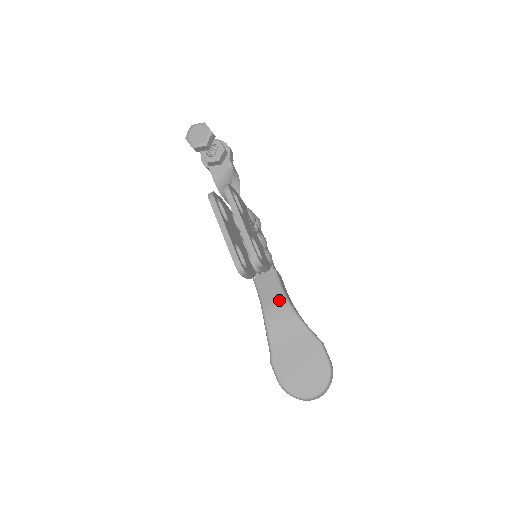
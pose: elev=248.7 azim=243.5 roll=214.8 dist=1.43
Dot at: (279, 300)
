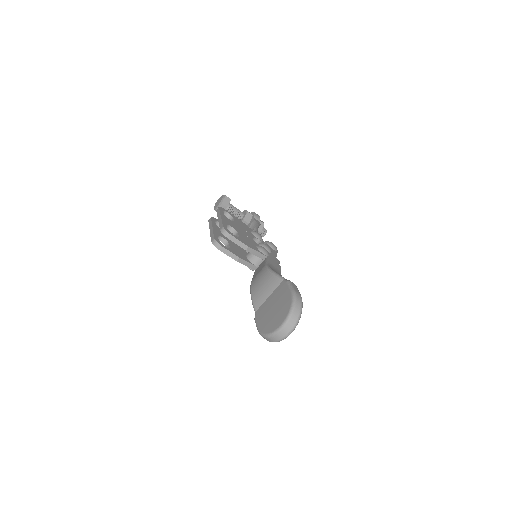
Dot at: (261, 269)
